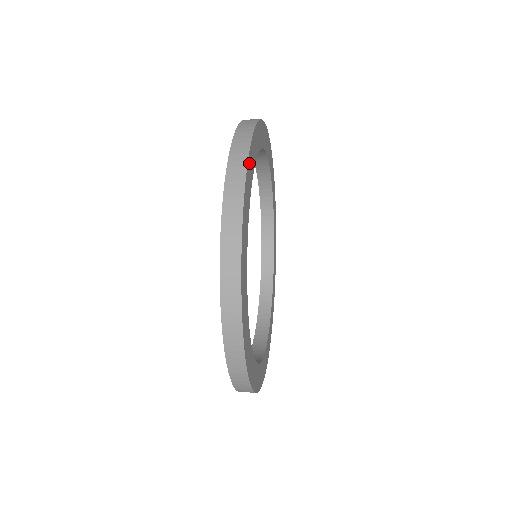
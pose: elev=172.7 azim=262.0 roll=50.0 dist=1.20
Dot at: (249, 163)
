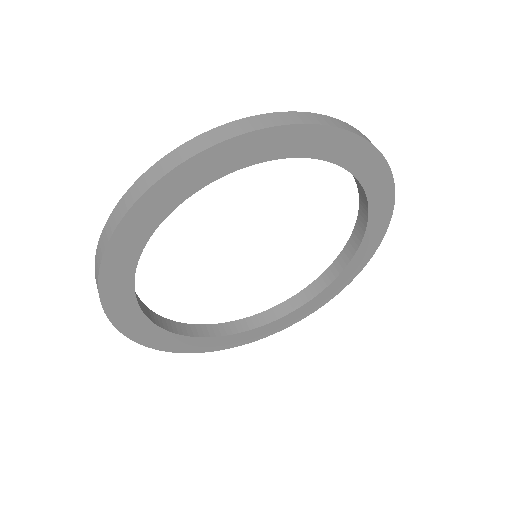
Dot at: (270, 135)
